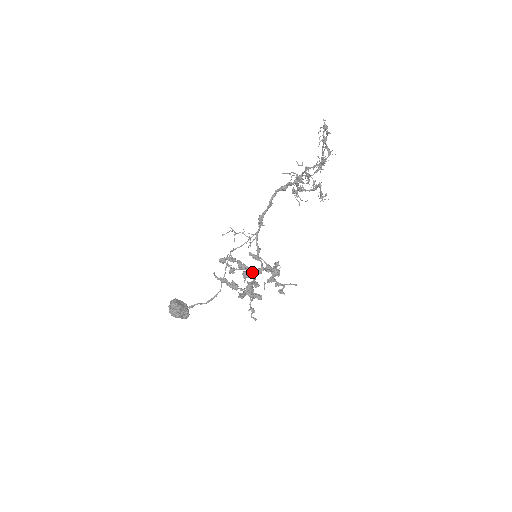
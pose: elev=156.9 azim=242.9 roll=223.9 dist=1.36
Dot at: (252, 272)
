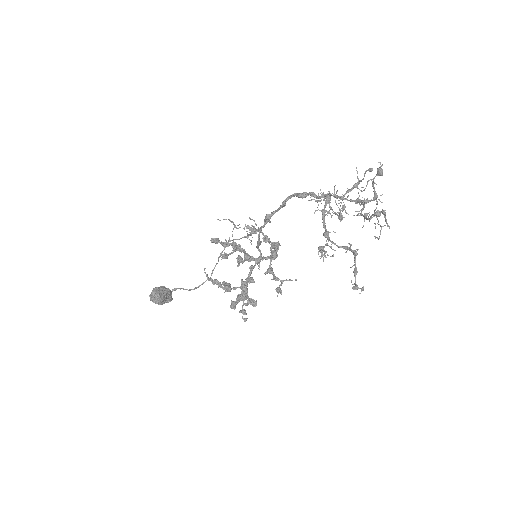
Dot at: (248, 259)
